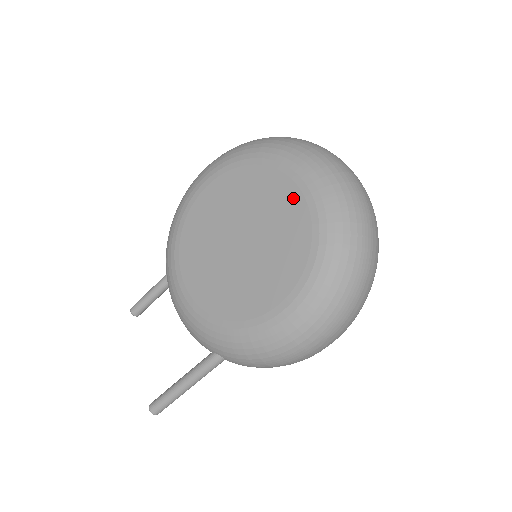
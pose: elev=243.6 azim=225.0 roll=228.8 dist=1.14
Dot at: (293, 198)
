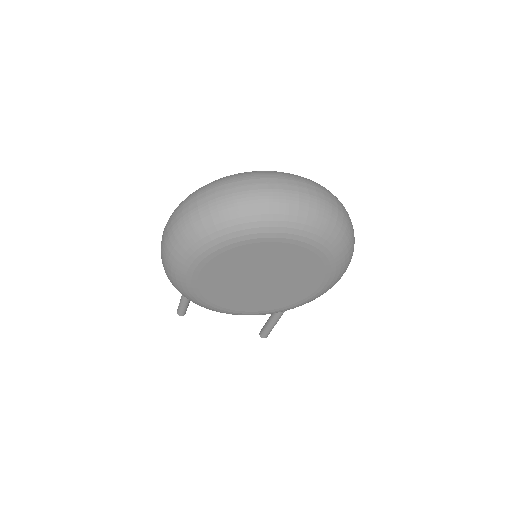
Dot at: (285, 249)
